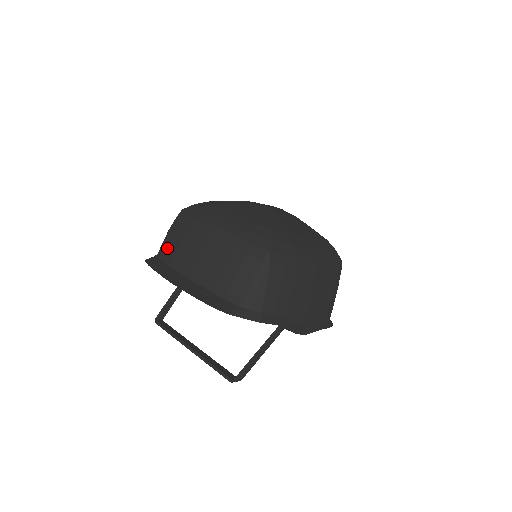
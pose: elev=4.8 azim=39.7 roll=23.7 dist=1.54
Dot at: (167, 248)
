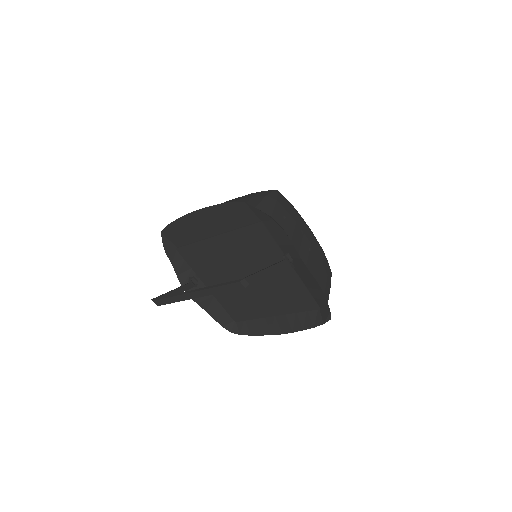
Dot at: occluded
